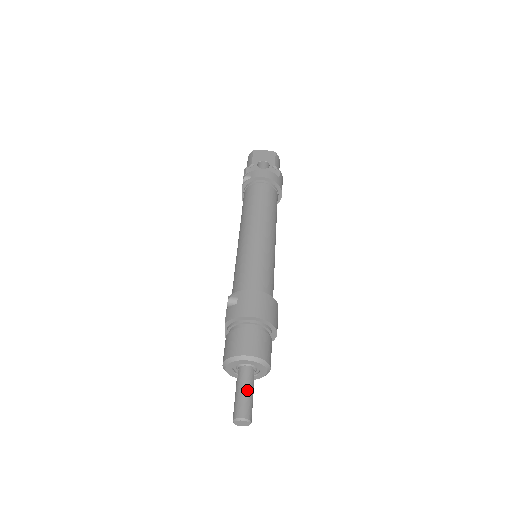
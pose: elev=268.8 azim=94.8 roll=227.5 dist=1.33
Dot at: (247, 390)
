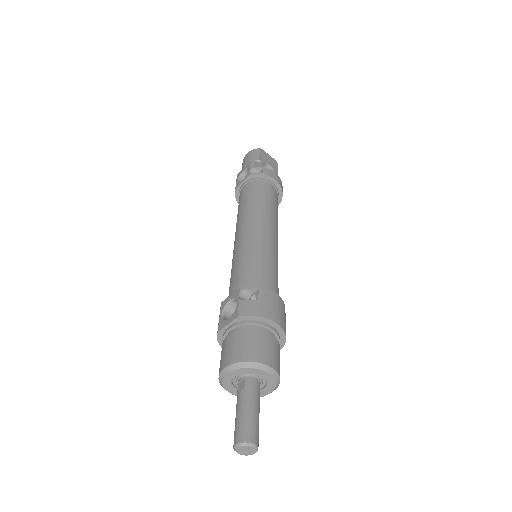
Dot at: (258, 409)
